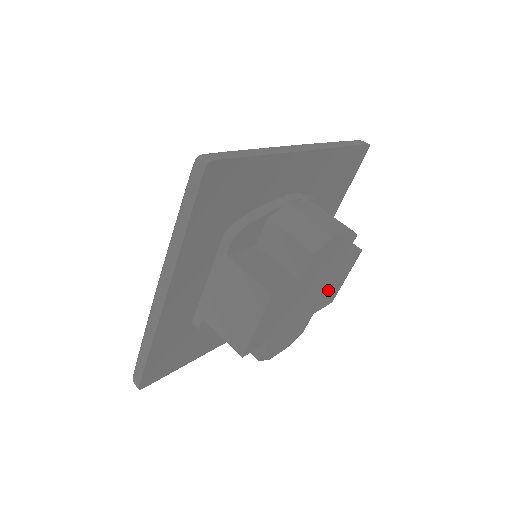
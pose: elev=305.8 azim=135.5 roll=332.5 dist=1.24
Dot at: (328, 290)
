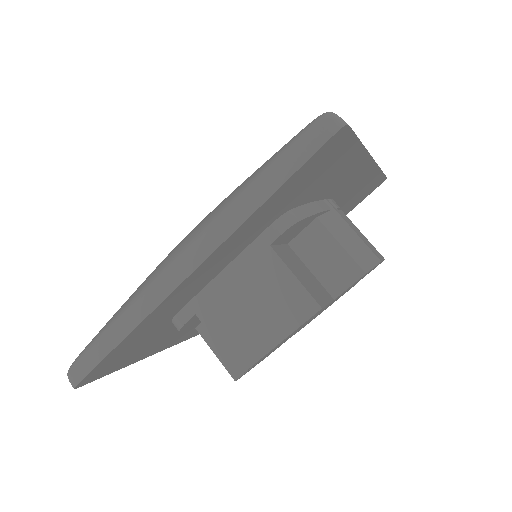
Dot at: (316, 316)
